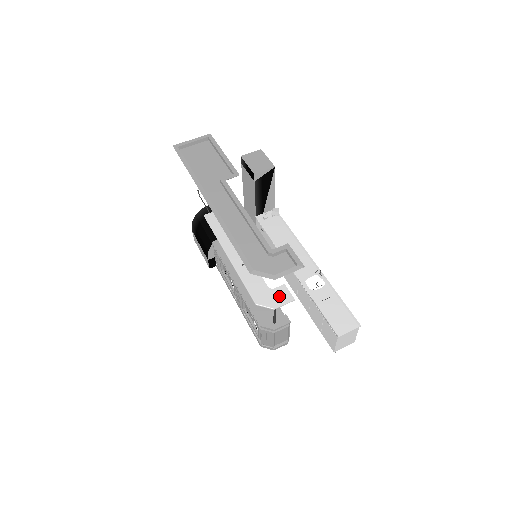
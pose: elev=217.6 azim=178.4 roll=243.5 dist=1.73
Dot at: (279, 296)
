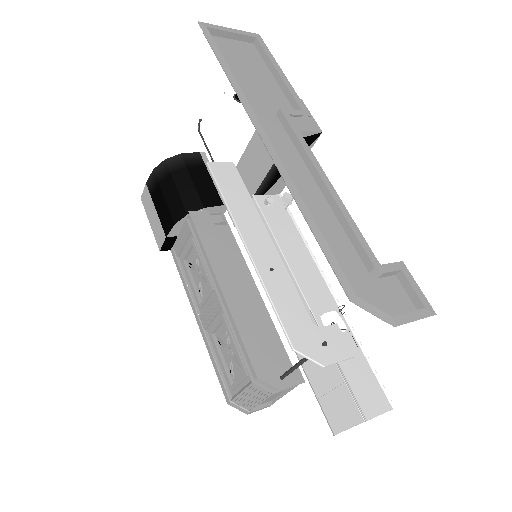
Dot at: (330, 343)
